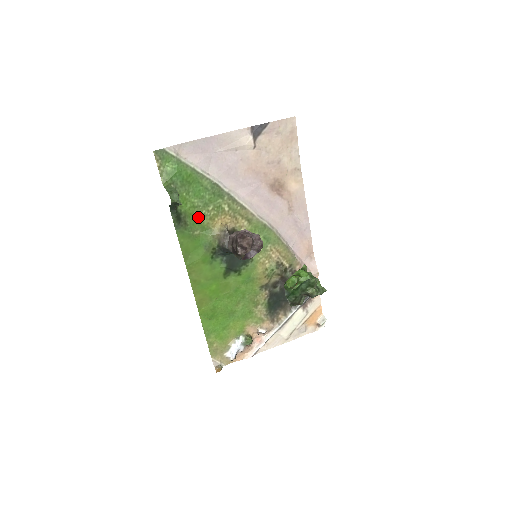
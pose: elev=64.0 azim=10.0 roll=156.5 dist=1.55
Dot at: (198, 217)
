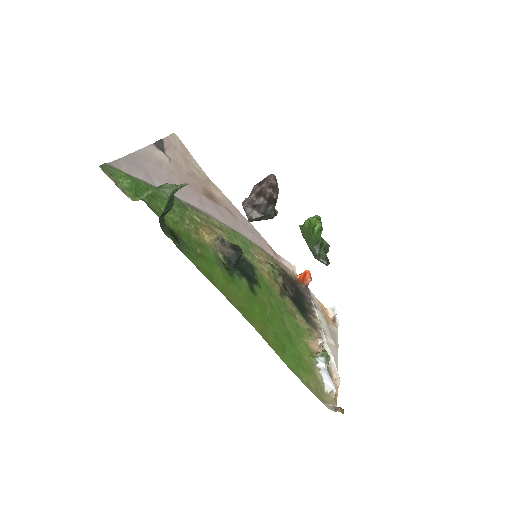
Dot at: (186, 234)
